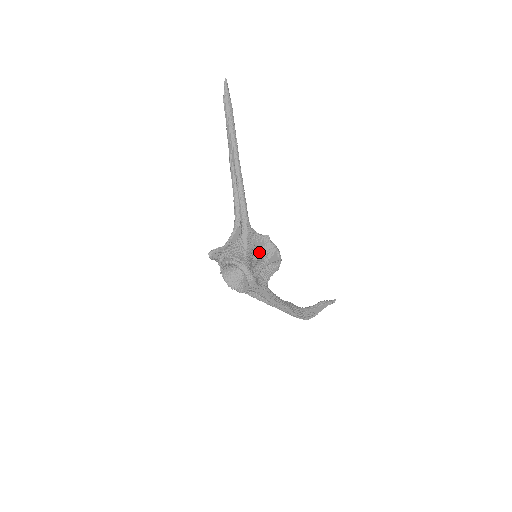
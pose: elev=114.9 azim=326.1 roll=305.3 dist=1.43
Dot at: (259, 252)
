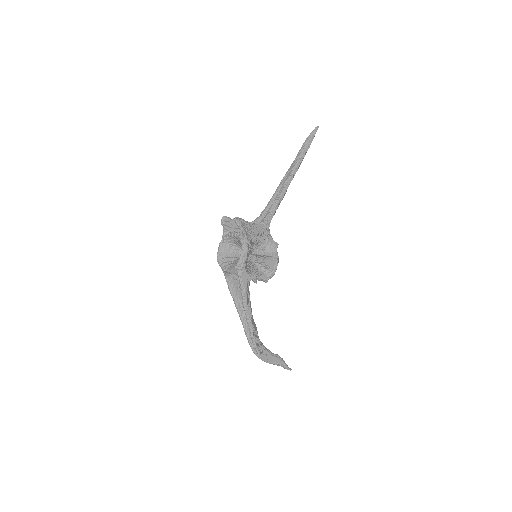
Dot at: (262, 252)
